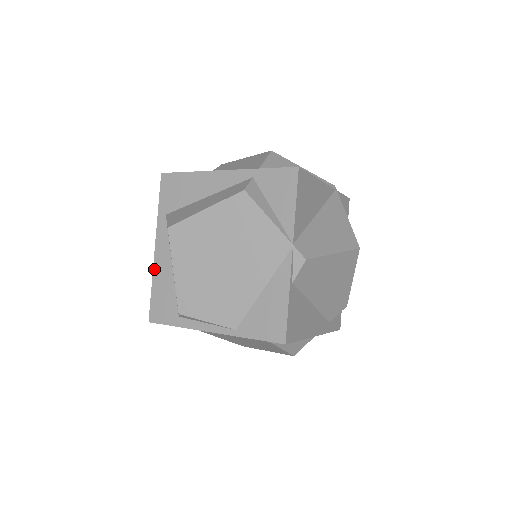
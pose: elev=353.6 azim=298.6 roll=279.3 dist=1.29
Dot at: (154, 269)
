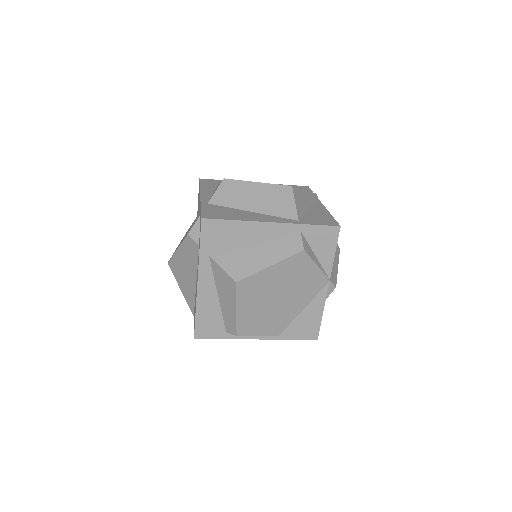
Dot at: (198, 300)
